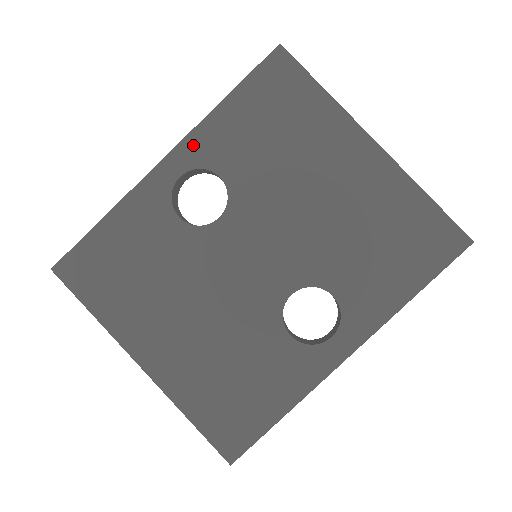
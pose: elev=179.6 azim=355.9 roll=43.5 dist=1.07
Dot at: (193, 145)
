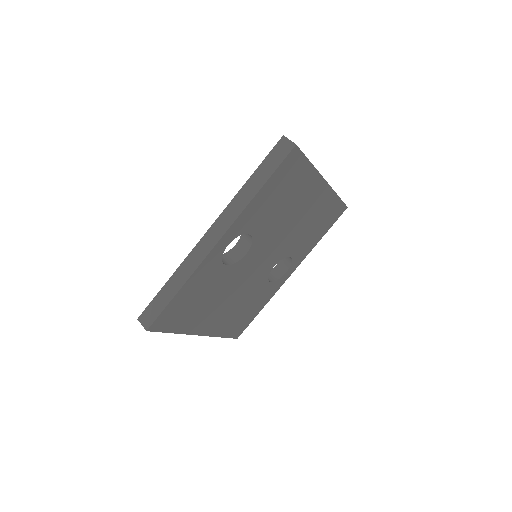
Dot at: (237, 225)
